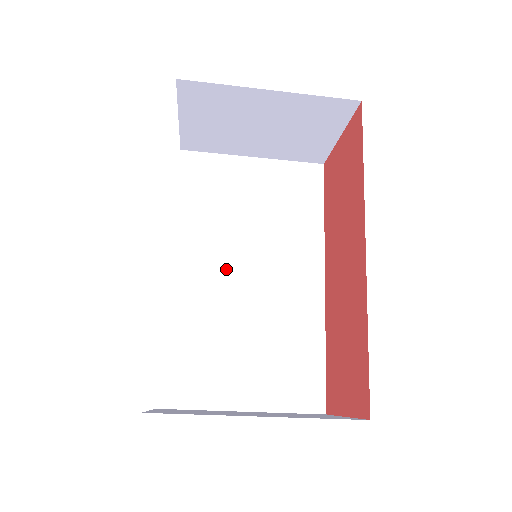
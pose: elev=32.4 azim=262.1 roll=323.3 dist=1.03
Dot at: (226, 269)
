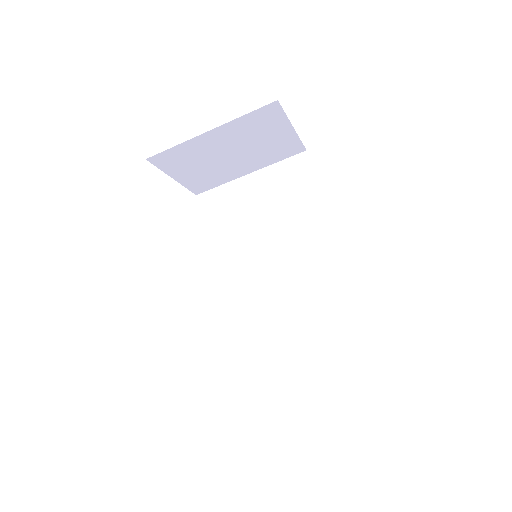
Dot at: (255, 272)
